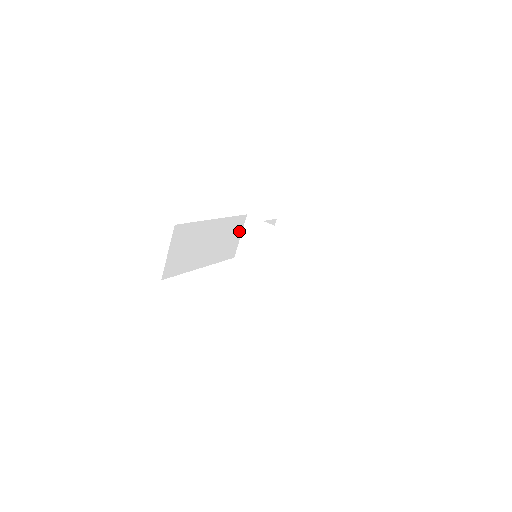
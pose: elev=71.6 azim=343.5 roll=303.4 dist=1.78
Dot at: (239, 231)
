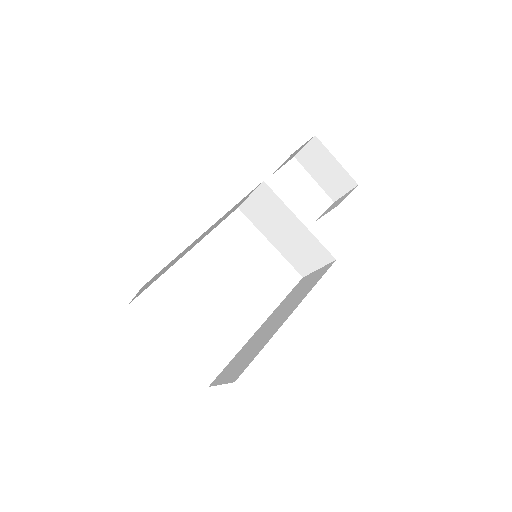
Dot at: (248, 195)
